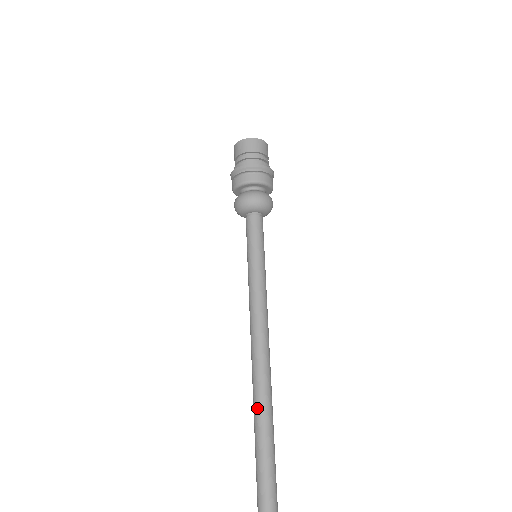
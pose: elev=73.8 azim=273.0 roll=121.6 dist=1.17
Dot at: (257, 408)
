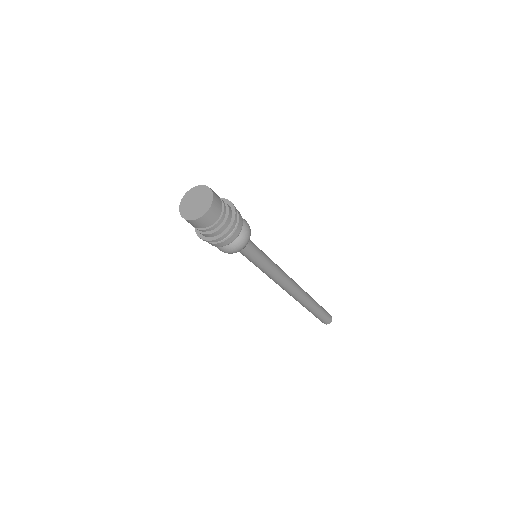
Dot at: (300, 303)
